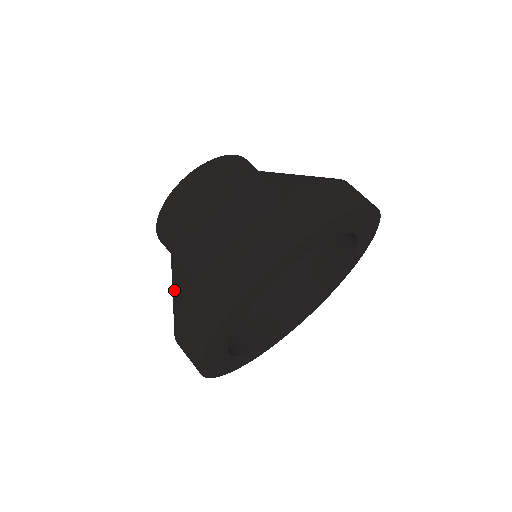
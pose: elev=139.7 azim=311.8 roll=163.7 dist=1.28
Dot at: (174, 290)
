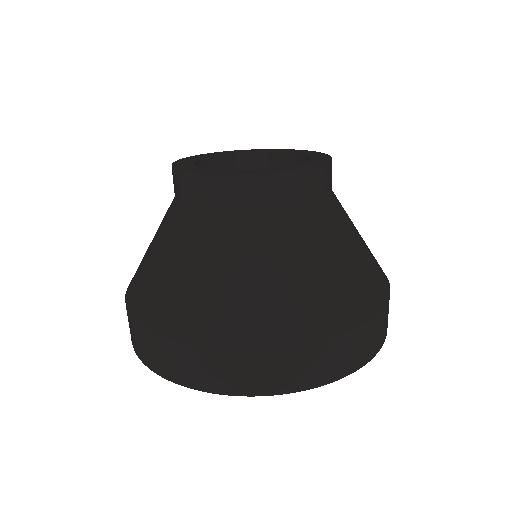
Dot at: (142, 261)
